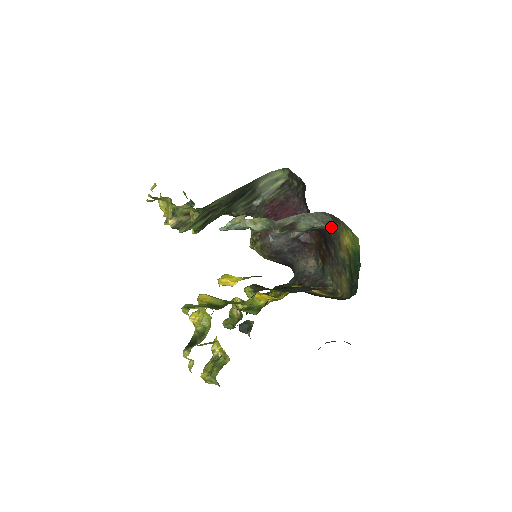
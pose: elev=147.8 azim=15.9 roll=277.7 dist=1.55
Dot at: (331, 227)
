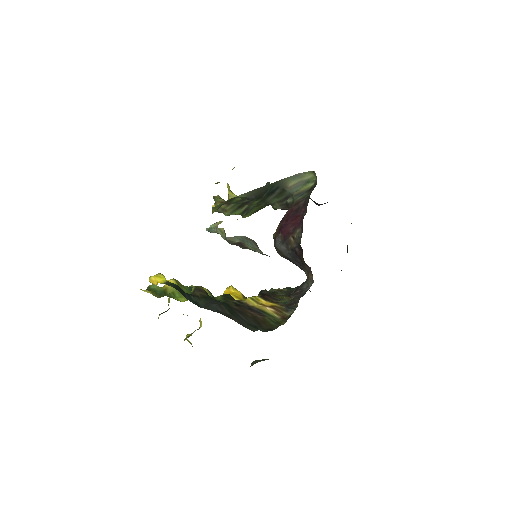
Dot at: occluded
